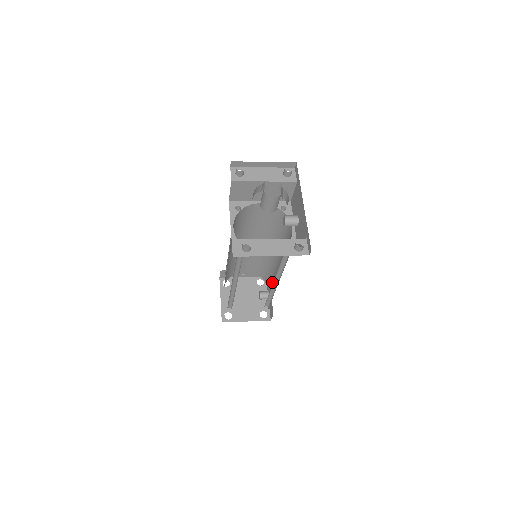
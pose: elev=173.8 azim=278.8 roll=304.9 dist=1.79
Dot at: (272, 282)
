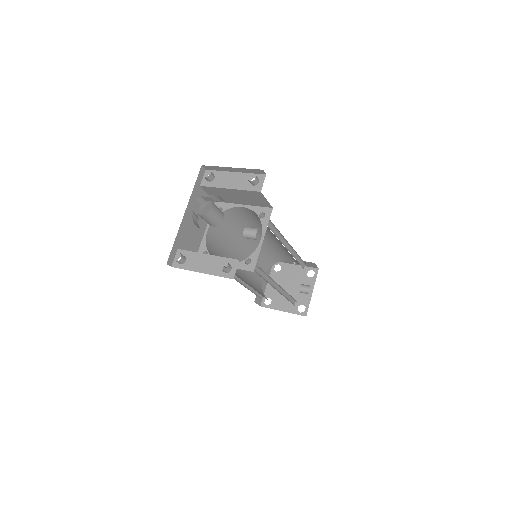
Dot at: occluded
